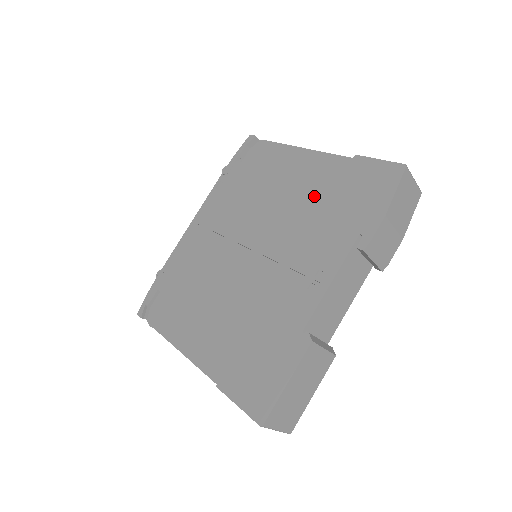
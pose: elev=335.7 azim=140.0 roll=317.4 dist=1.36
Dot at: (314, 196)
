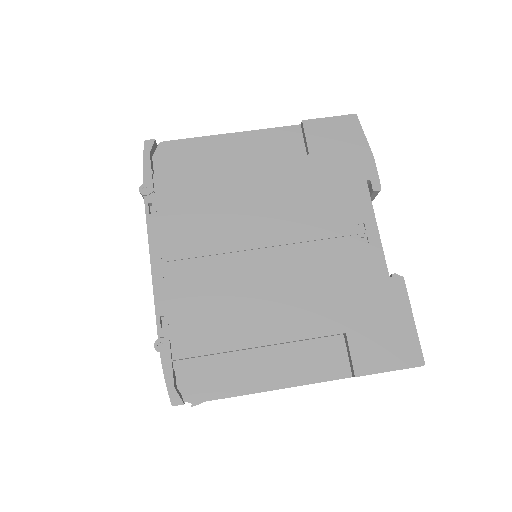
Dot at: (294, 169)
